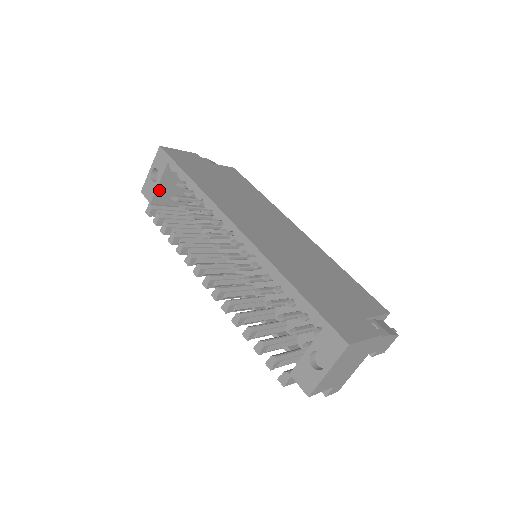
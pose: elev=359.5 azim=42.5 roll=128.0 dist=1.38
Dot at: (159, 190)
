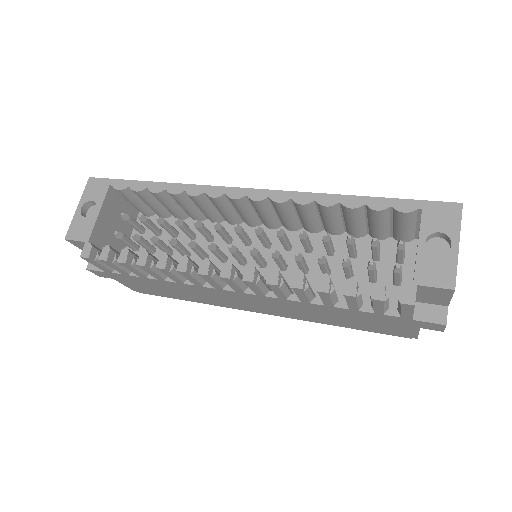
Dot at: (98, 224)
